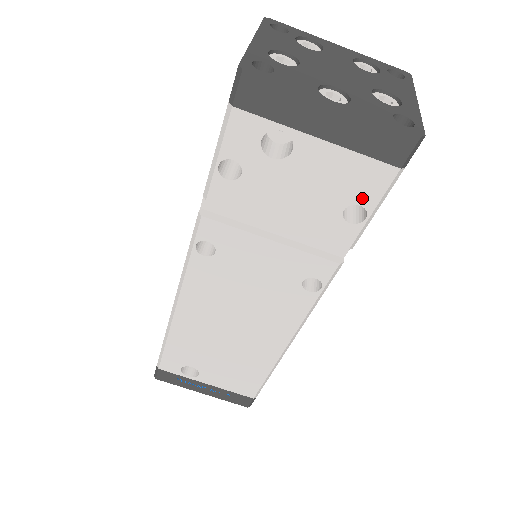
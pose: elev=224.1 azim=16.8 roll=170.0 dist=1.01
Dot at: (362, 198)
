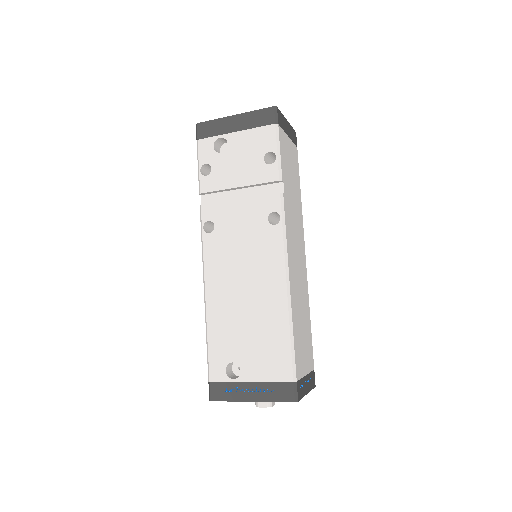
Dot at: (268, 148)
